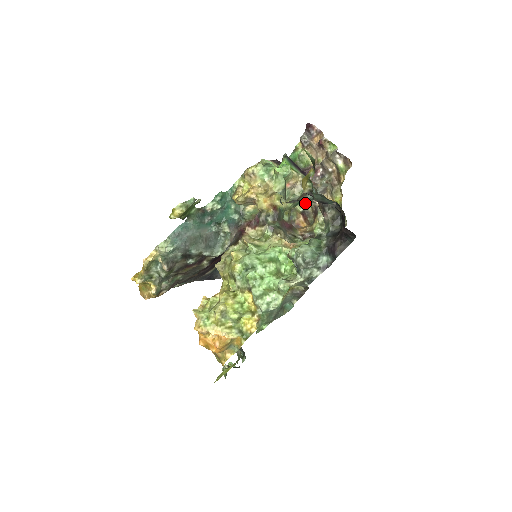
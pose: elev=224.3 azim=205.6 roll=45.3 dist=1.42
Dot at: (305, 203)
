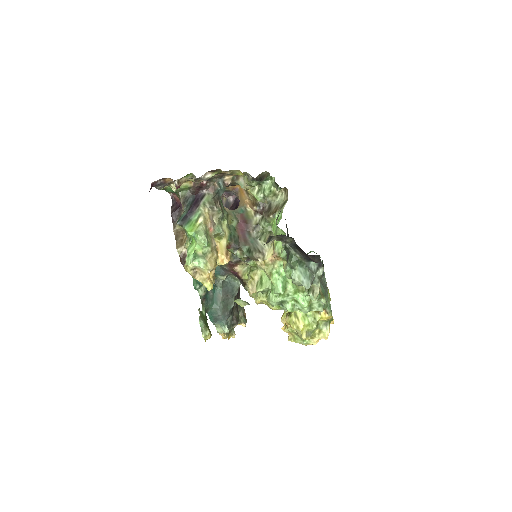
Dot at: occluded
